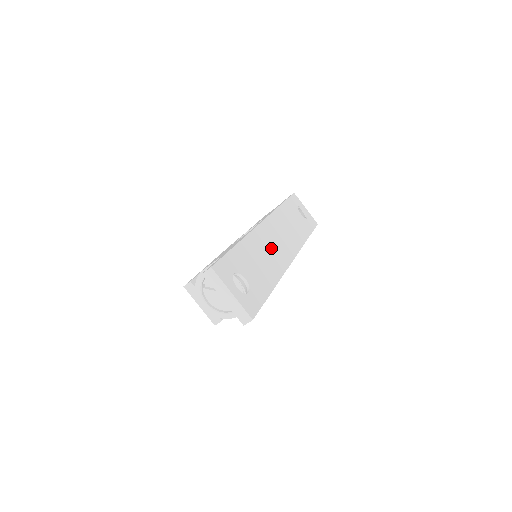
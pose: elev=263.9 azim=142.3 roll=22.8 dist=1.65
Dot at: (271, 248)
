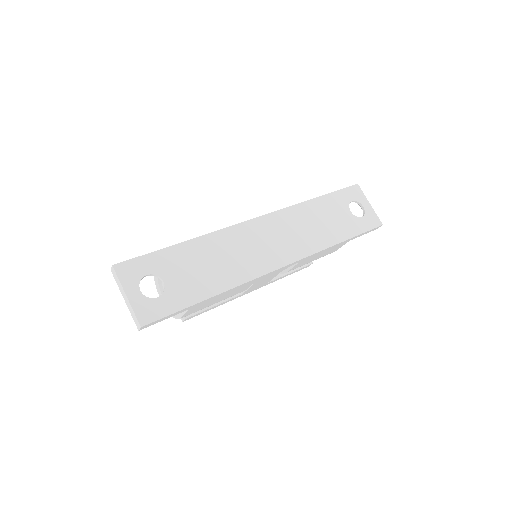
Dot at: (245, 251)
